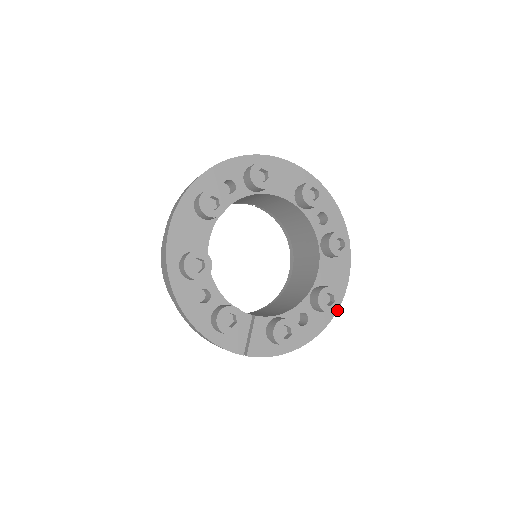
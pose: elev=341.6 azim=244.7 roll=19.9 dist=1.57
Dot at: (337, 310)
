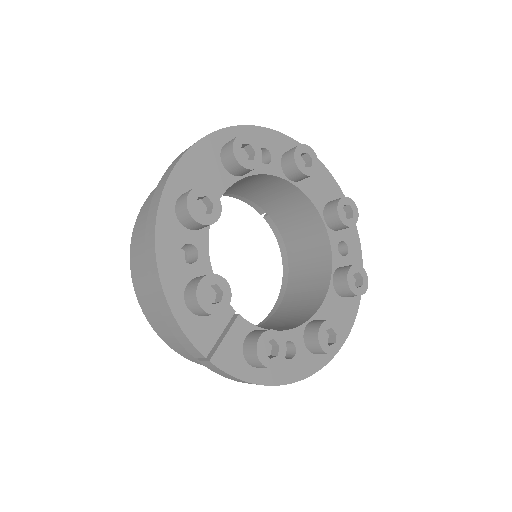
Dot at: (329, 361)
